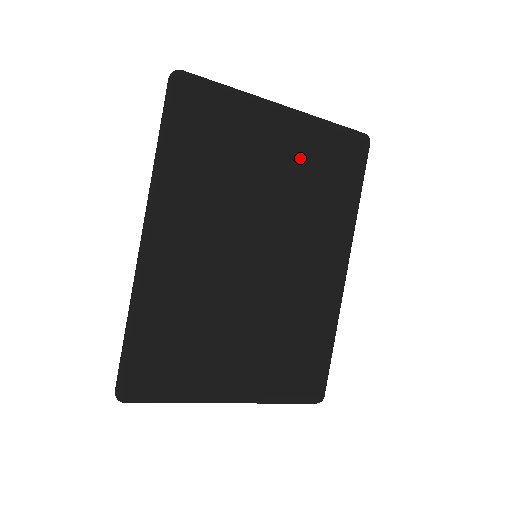
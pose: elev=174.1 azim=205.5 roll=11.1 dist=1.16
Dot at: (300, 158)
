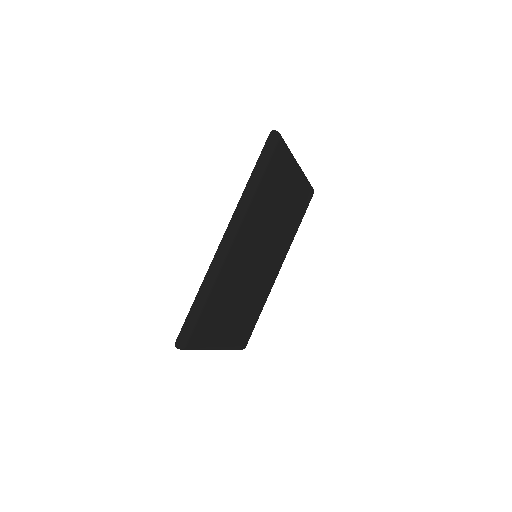
Dot at: (293, 199)
